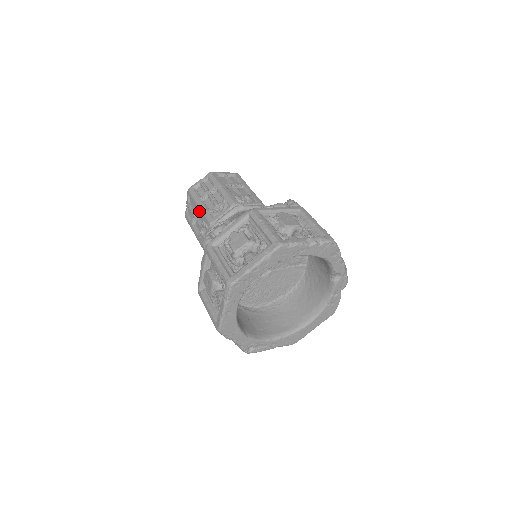
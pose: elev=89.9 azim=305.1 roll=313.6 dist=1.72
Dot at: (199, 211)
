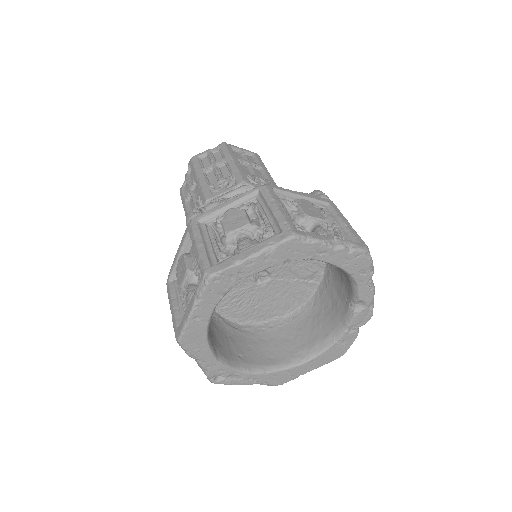
Dot at: (197, 184)
